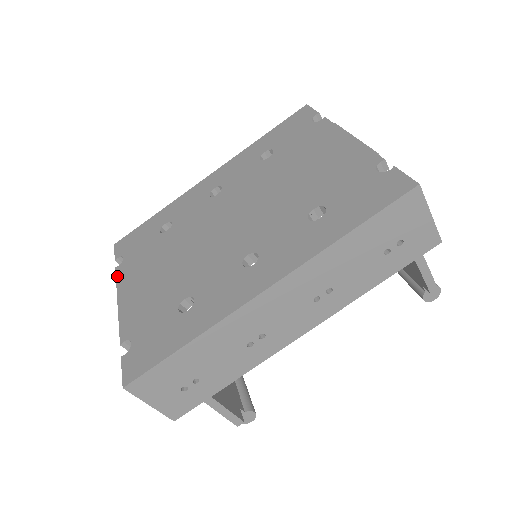
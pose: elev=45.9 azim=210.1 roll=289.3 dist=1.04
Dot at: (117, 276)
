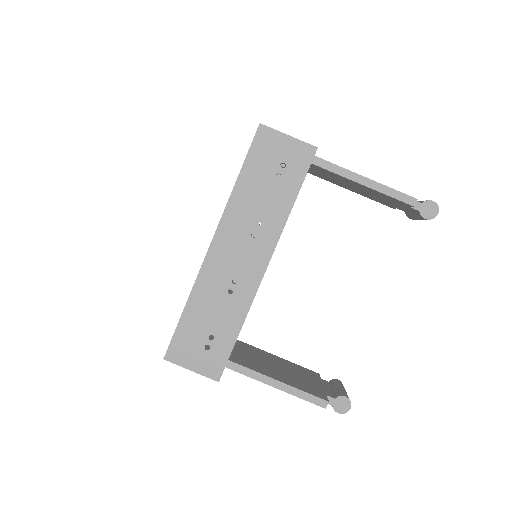
Dot at: occluded
